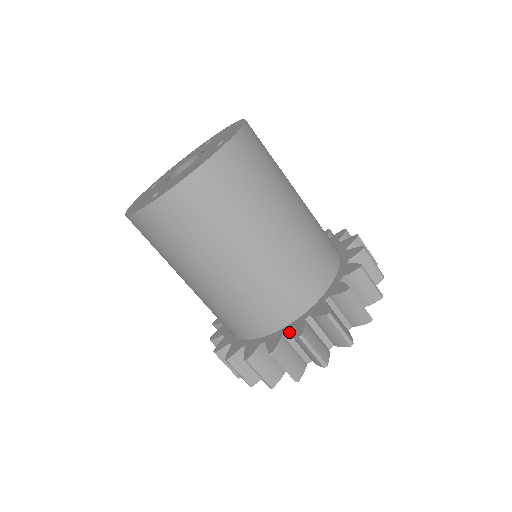
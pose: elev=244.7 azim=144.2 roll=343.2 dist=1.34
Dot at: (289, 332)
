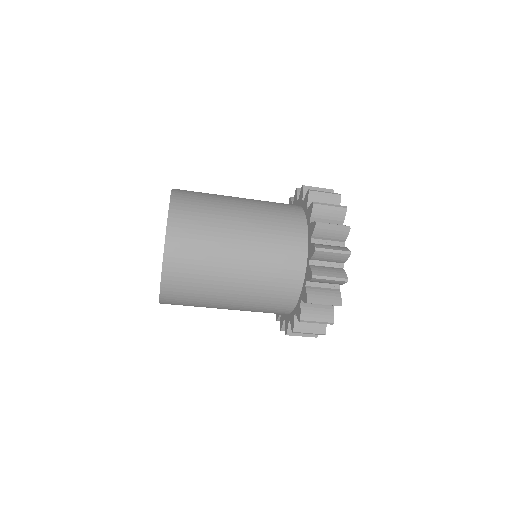
Dot at: (290, 323)
